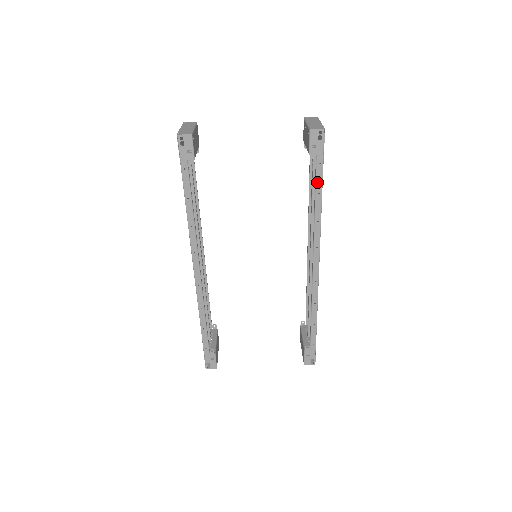
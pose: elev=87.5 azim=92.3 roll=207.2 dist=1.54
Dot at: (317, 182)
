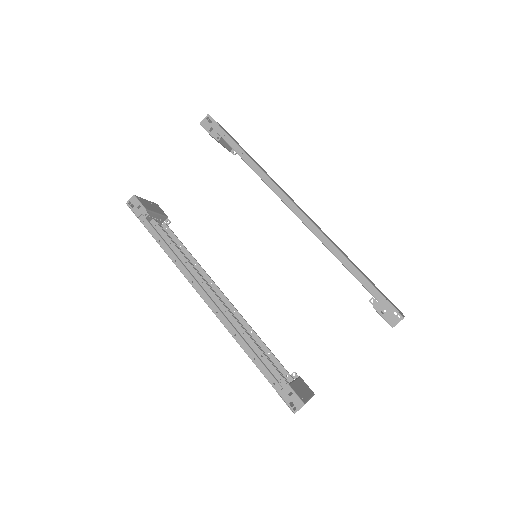
Dot at: (234, 149)
